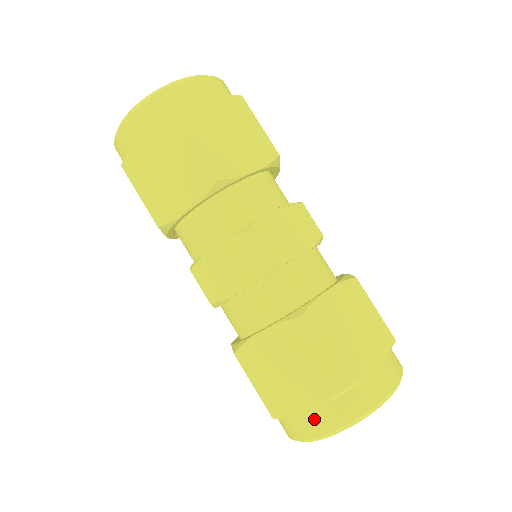
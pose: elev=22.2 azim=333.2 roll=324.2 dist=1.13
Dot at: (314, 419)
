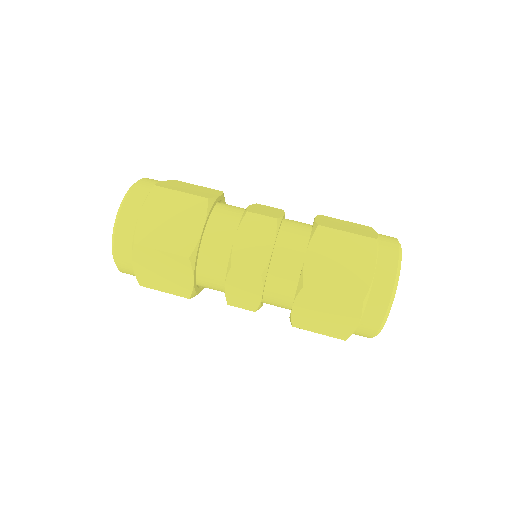
Dot at: (365, 327)
